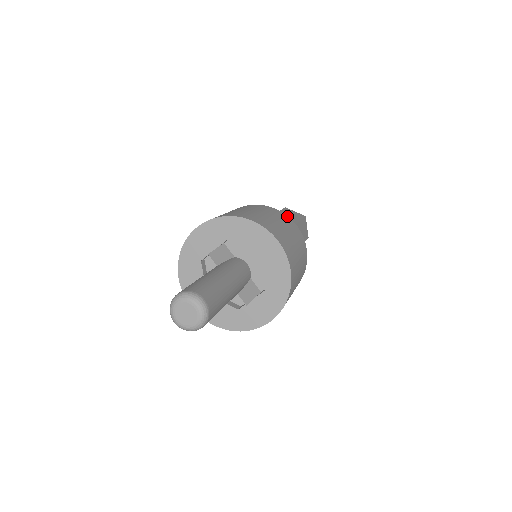
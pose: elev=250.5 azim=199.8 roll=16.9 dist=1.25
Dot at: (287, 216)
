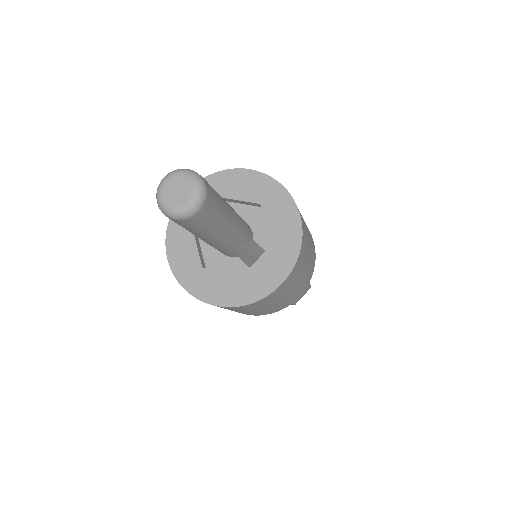
Dot at: occluded
